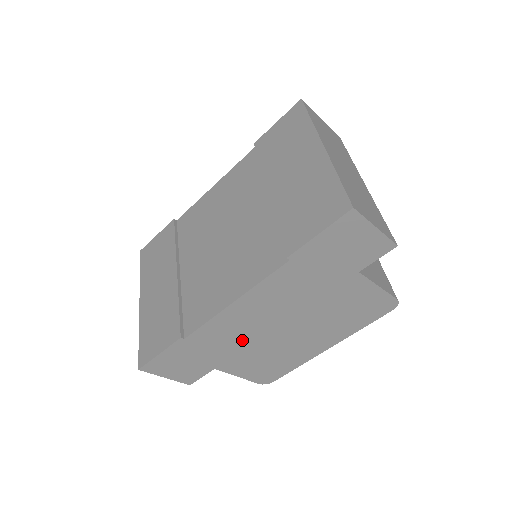
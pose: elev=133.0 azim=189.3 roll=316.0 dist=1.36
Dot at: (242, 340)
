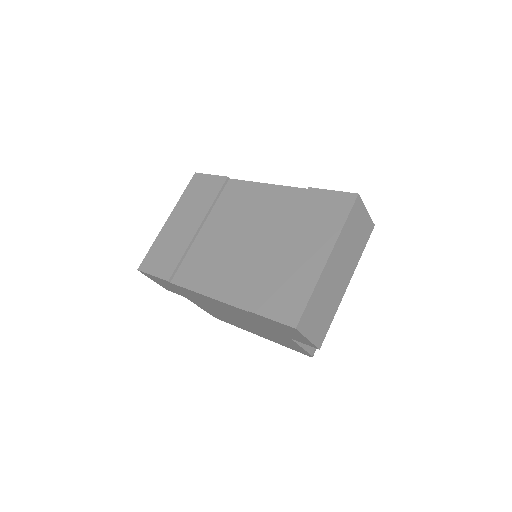
Dot at: (206, 303)
